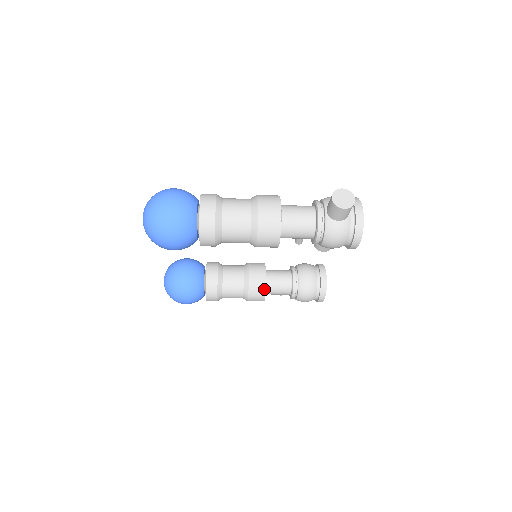
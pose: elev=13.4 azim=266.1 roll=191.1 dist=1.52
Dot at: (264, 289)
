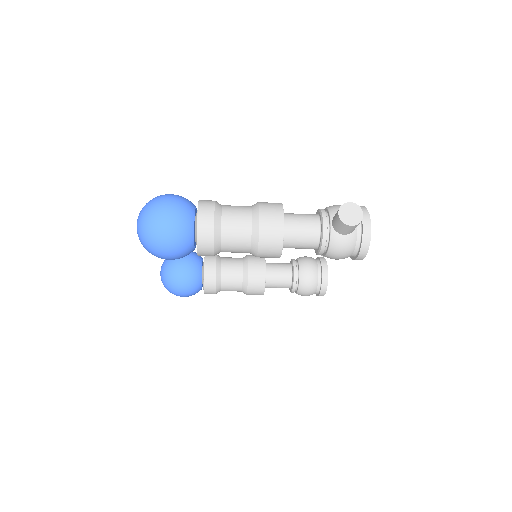
Dot at: (263, 284)
